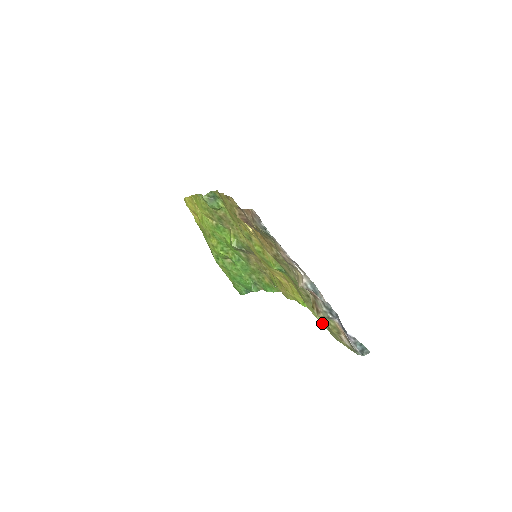
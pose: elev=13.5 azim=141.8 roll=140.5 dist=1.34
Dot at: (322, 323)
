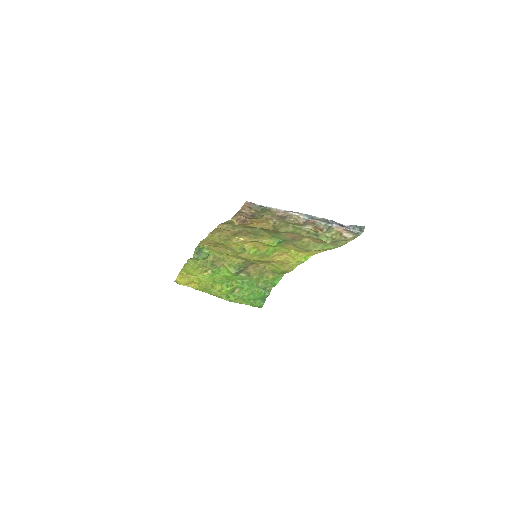
Dot at: (328, 240)
